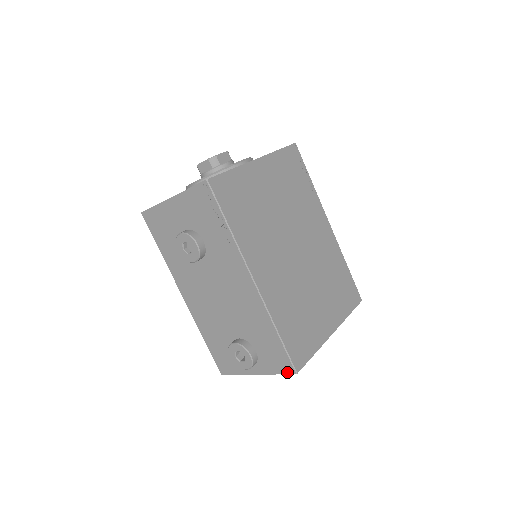
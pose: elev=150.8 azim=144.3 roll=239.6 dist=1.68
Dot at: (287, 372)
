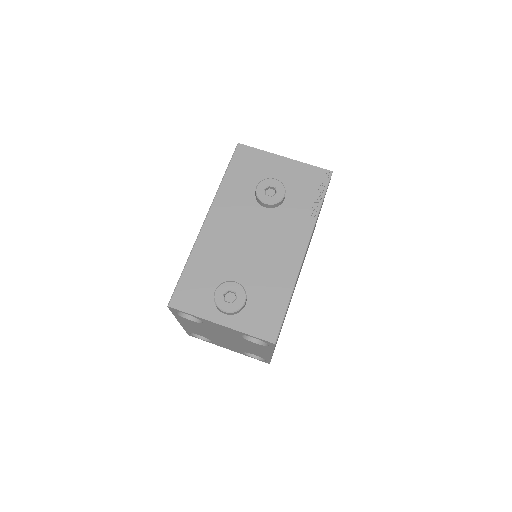
Dot at: (265, 338)
